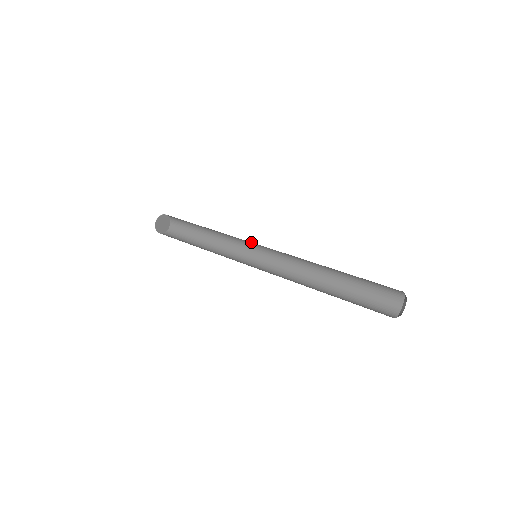
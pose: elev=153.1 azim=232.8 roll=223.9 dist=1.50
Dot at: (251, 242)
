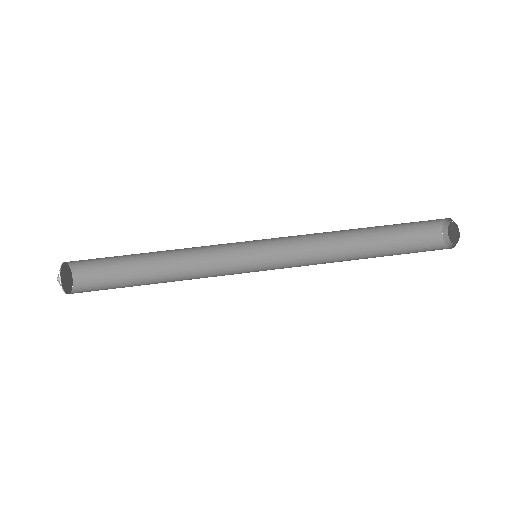
Dot at: occluded
